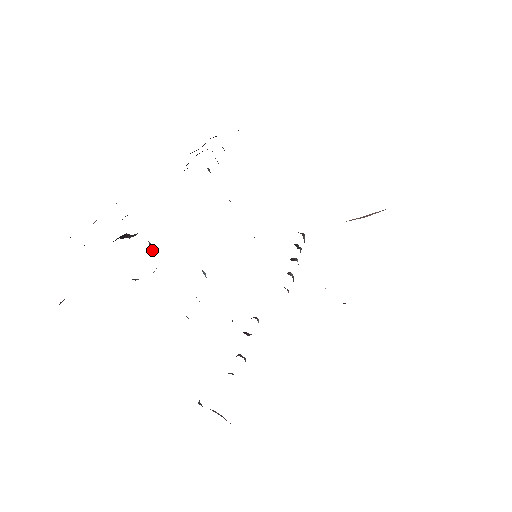
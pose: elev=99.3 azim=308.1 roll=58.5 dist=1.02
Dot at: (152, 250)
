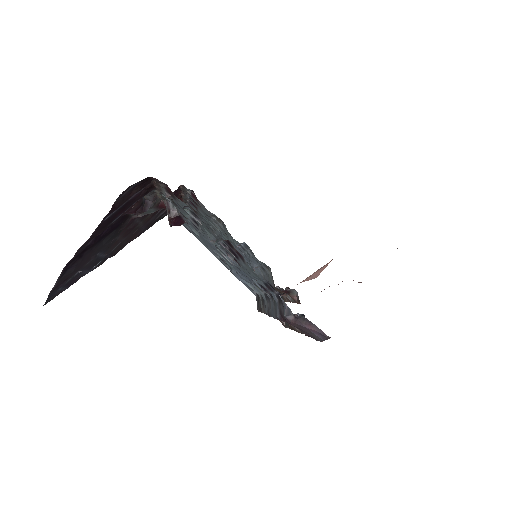
Dot at: (172, 216)
